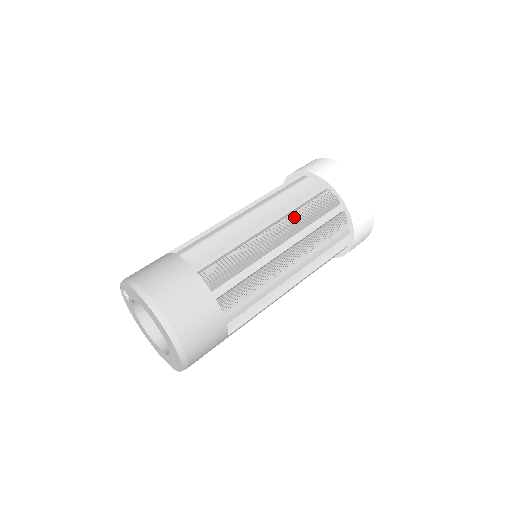
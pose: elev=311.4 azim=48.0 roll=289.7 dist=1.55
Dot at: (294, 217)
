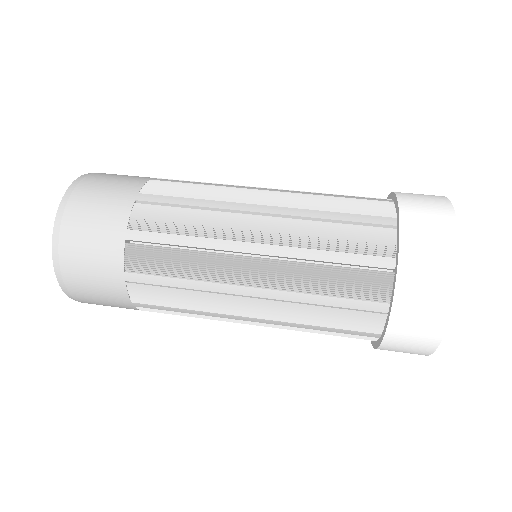
Dot at: (306, 226)
